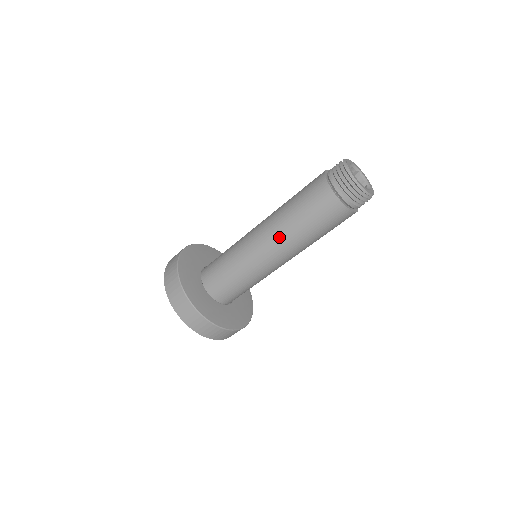
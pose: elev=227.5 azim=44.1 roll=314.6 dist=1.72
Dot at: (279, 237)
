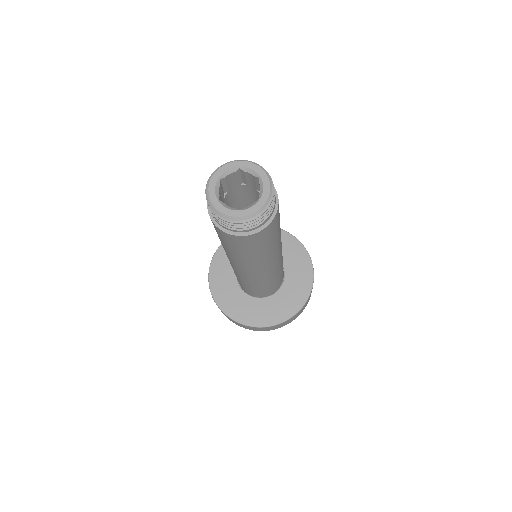
Dot at: (241, 265)
